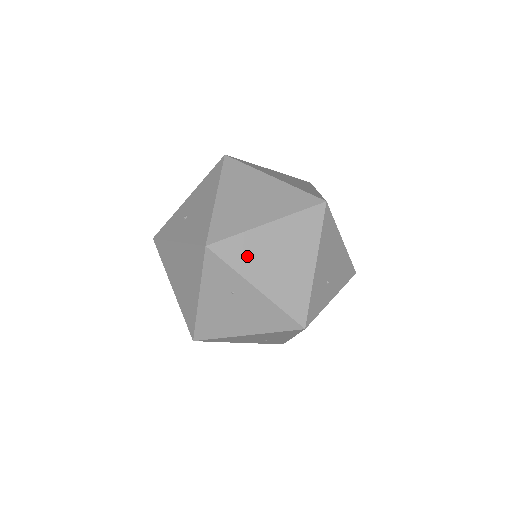
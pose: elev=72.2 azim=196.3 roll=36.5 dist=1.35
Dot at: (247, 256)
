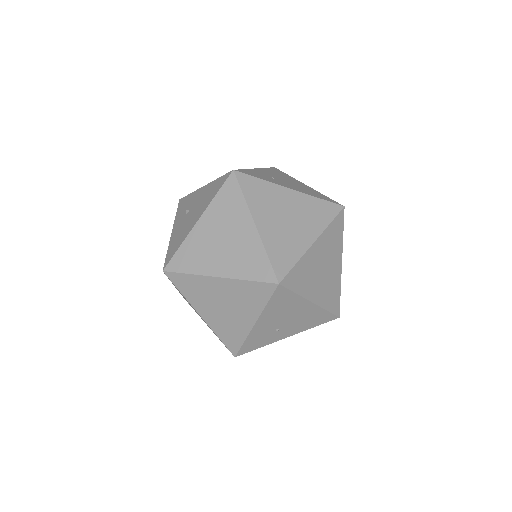
Dot at: (195, 292)
